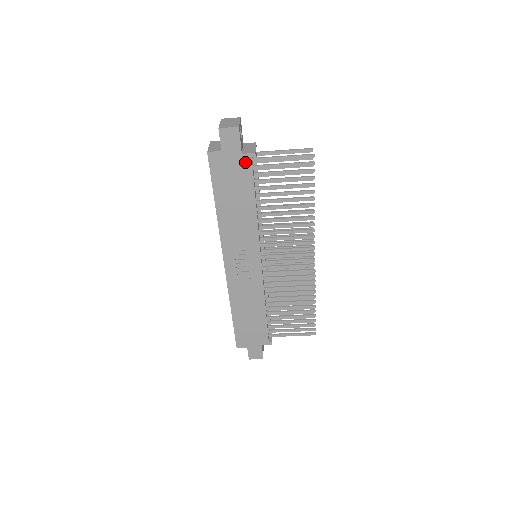
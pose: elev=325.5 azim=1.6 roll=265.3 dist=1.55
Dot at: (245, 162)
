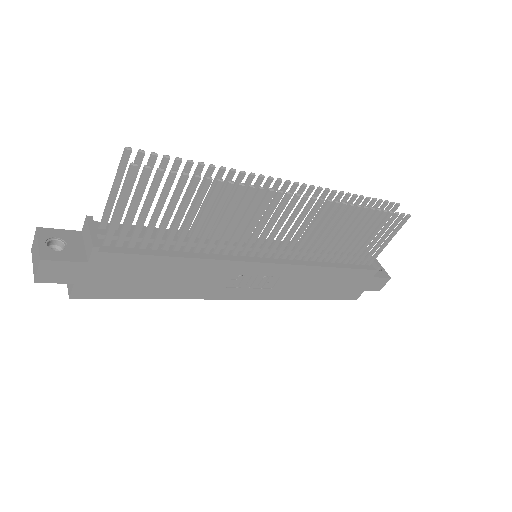
Dot at: (103, 260)
